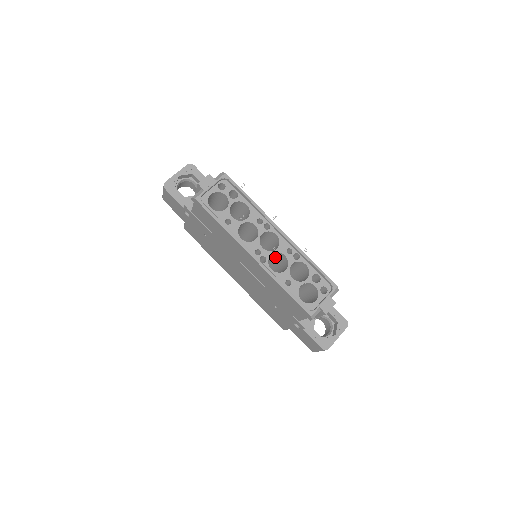
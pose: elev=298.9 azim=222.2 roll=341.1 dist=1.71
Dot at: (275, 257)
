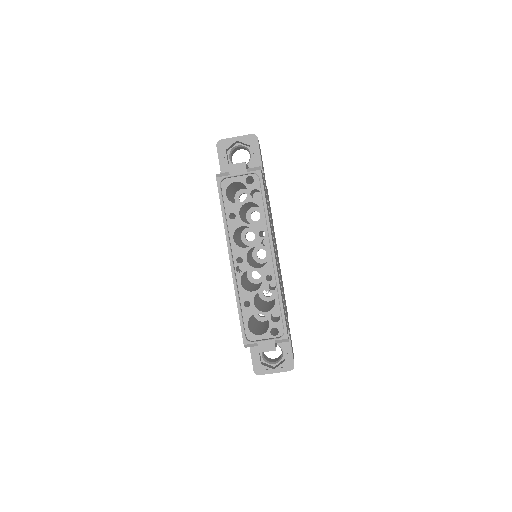
Dot at: occluded
